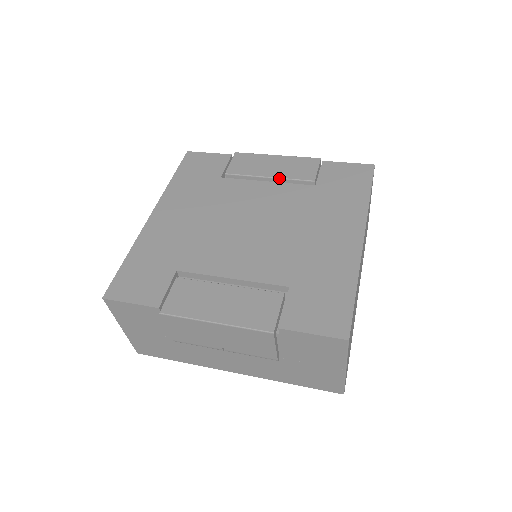
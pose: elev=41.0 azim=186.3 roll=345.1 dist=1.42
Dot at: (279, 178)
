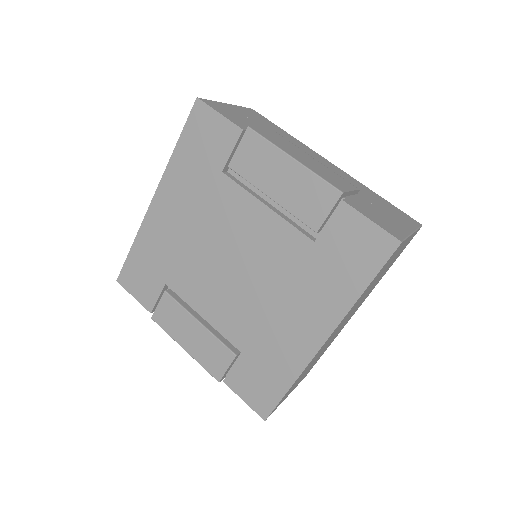
Dot at: (281, 206)
